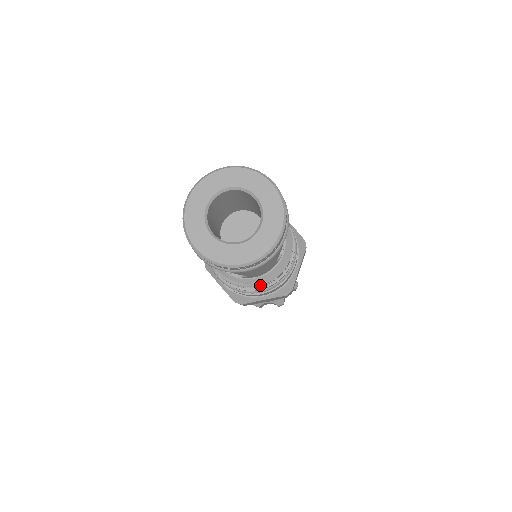
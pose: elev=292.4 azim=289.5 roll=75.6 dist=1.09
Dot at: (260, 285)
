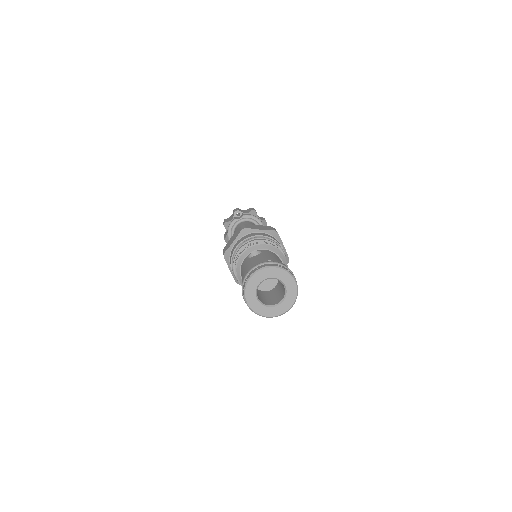
Dot at: occluded
